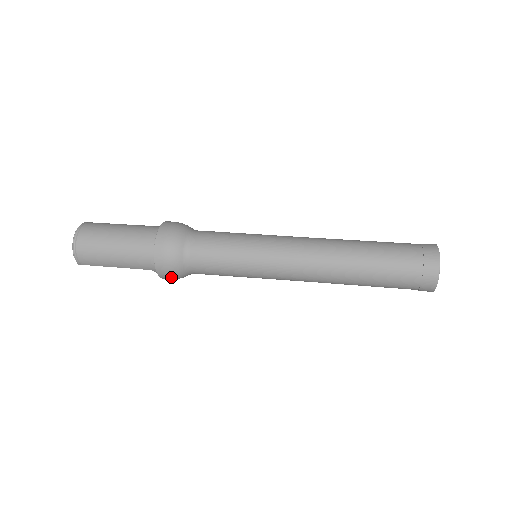
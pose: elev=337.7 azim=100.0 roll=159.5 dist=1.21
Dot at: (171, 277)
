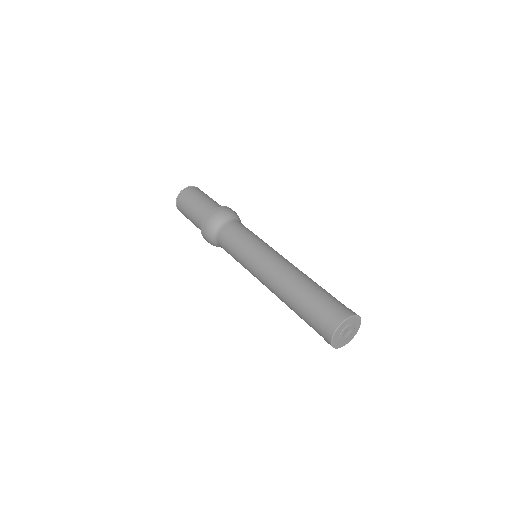
Dot at: occluded
